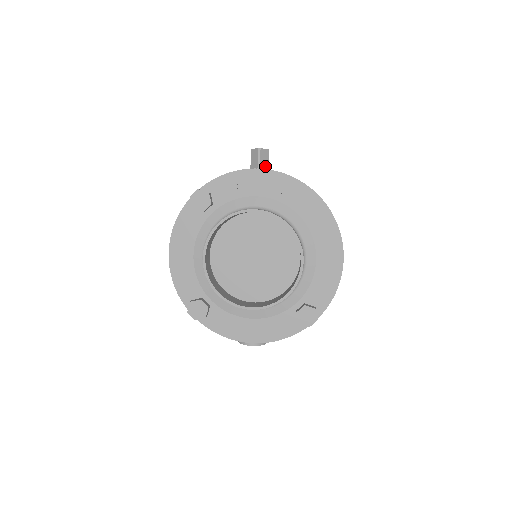
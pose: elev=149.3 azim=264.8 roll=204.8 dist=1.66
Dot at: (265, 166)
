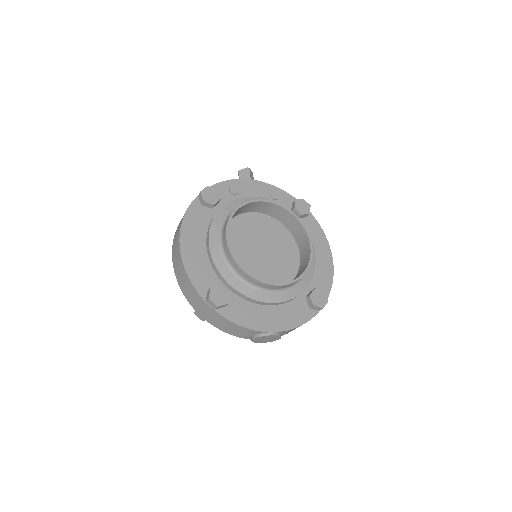
Dot at: occluded
